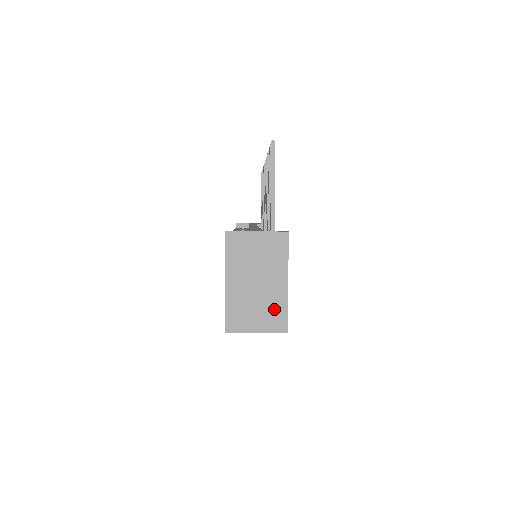
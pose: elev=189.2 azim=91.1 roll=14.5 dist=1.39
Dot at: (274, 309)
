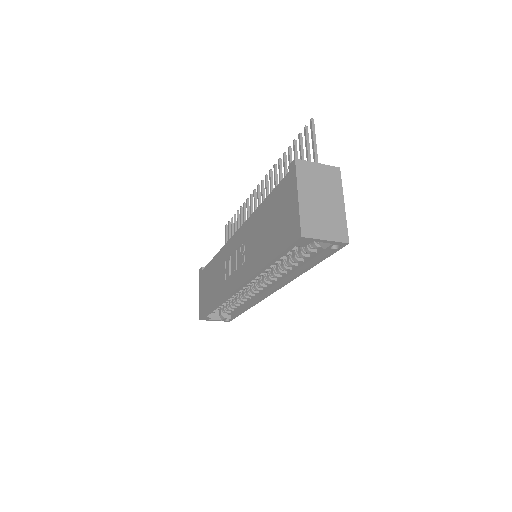
Dot at: (337, 223)
